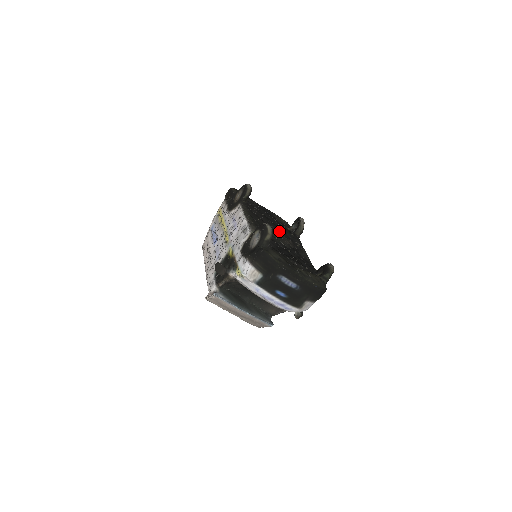
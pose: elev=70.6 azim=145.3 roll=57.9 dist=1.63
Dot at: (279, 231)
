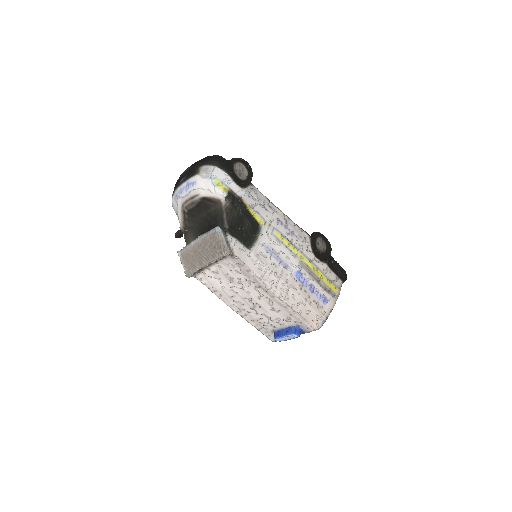
Dot at: occluded
